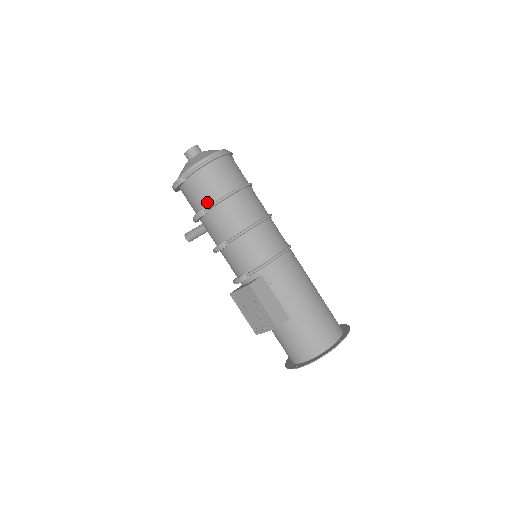
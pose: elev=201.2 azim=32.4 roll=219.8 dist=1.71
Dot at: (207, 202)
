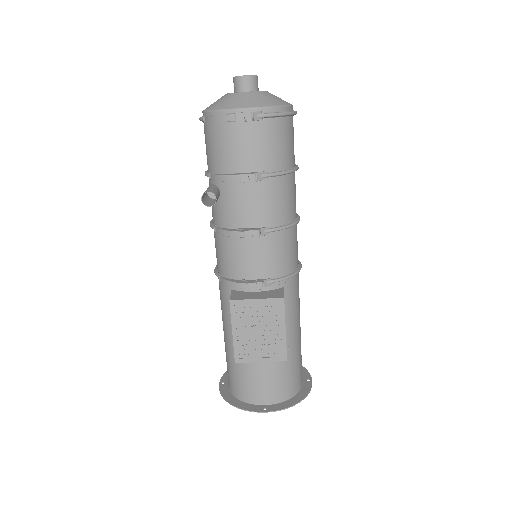
Dot at: (269, 165)
